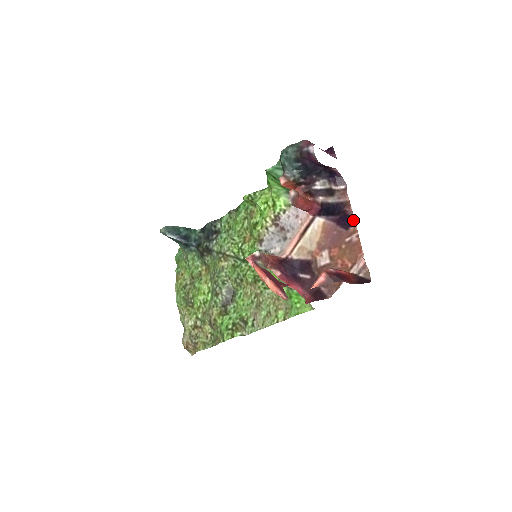
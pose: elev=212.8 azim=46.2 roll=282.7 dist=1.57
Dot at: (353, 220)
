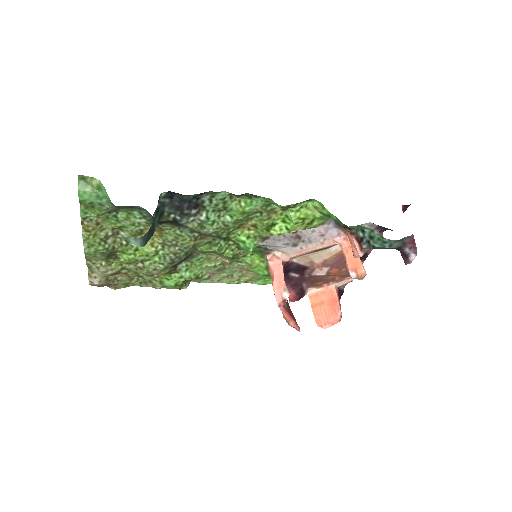
Dot at: (366, 257)
